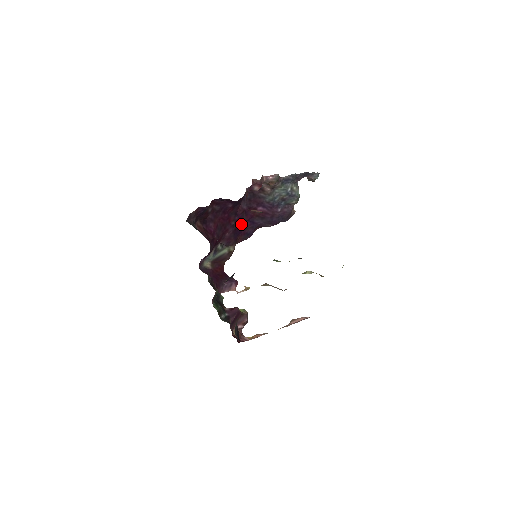
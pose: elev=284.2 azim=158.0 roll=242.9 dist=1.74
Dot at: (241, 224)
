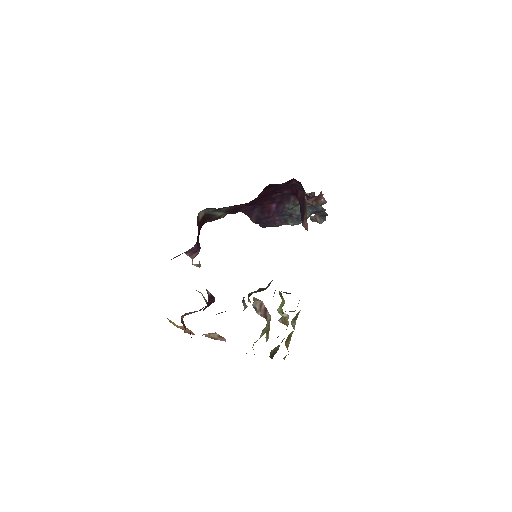
Dot at: occluded
